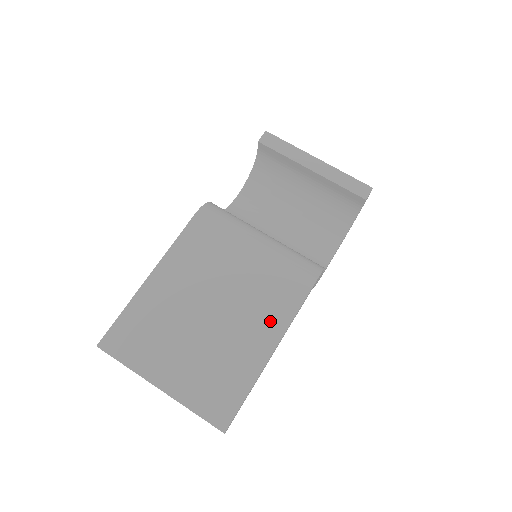
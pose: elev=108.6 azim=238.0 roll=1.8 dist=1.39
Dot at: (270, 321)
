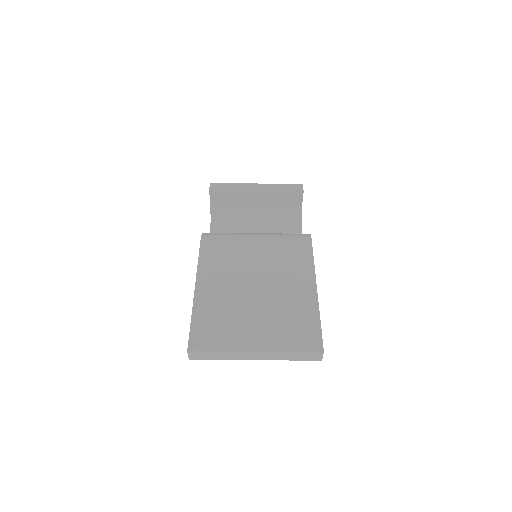
Dot at: (300, 273)
